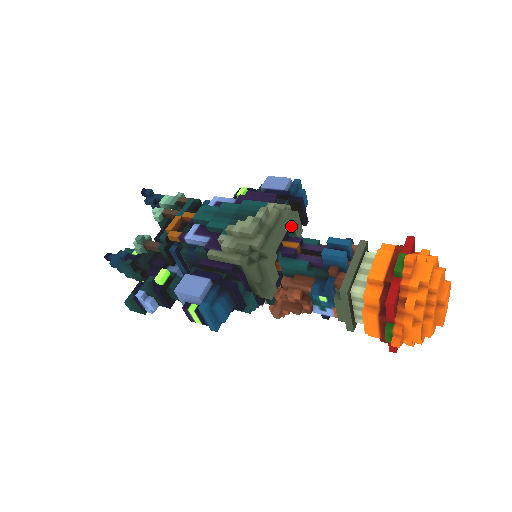
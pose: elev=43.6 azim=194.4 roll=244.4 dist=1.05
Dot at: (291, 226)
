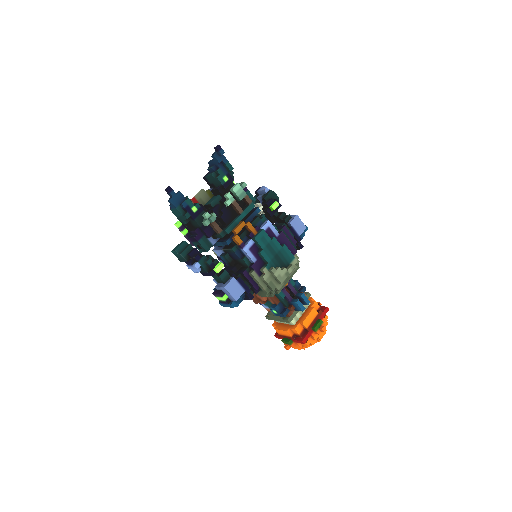
Dot at: occluded
